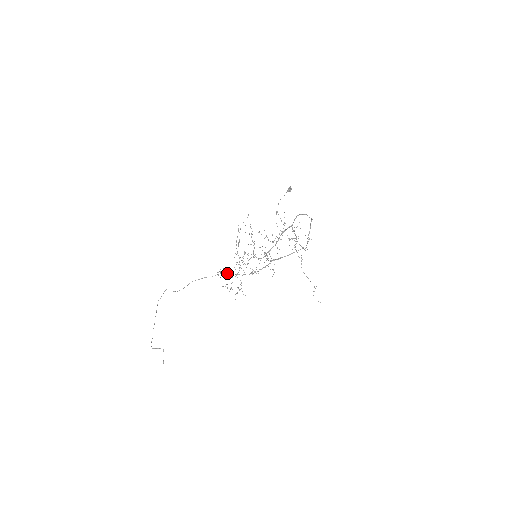
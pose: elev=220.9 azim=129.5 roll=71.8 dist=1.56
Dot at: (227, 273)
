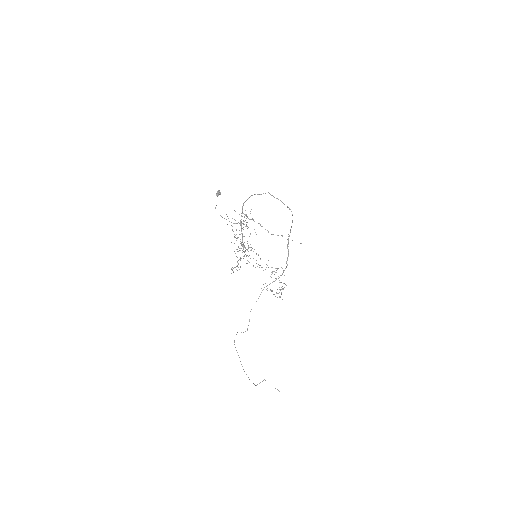
Dot at: (266, 286)
